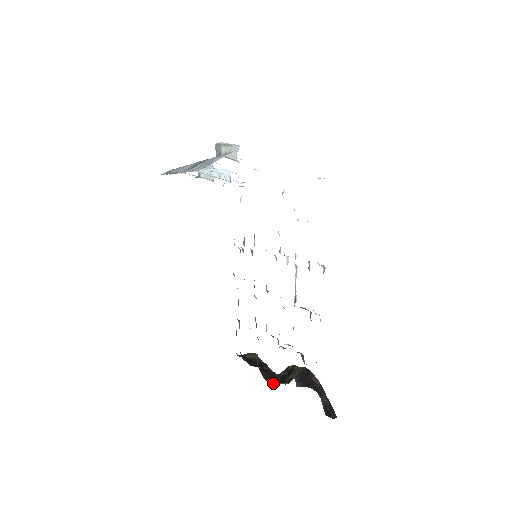
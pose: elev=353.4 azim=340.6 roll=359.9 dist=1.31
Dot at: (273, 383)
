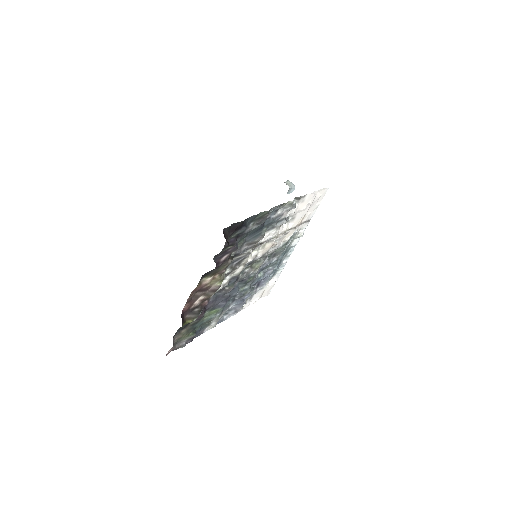
Dot at: occluded
